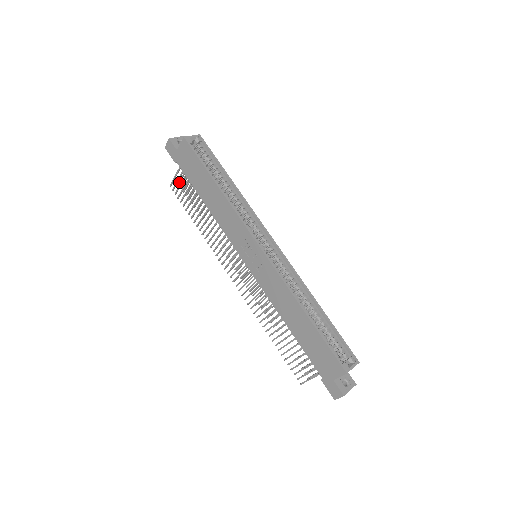
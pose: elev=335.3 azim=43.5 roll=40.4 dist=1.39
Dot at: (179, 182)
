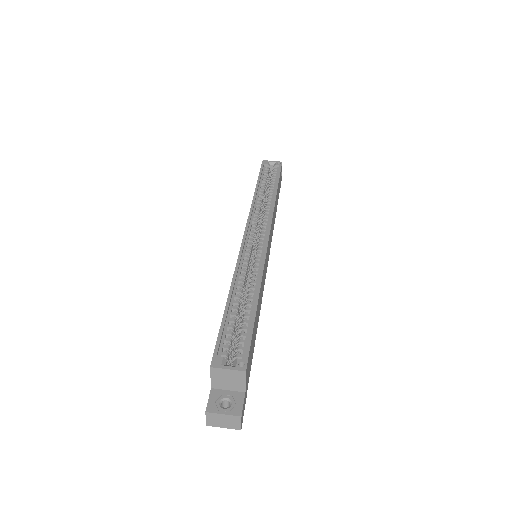
Dot at: occluded
